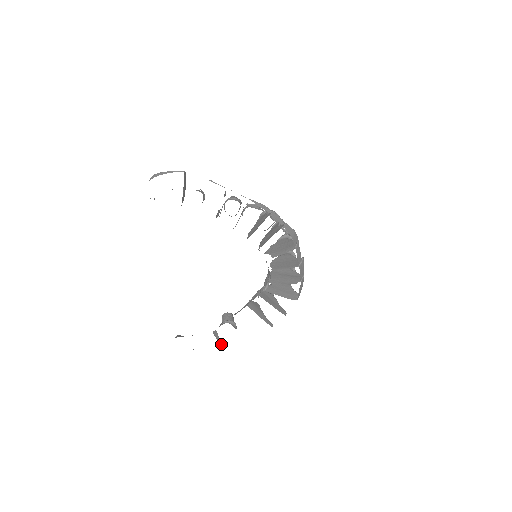
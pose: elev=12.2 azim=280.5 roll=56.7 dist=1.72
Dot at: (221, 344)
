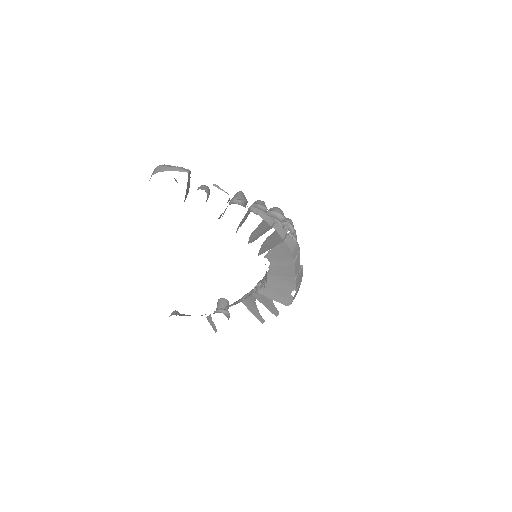
Dot at: (214, 328)
